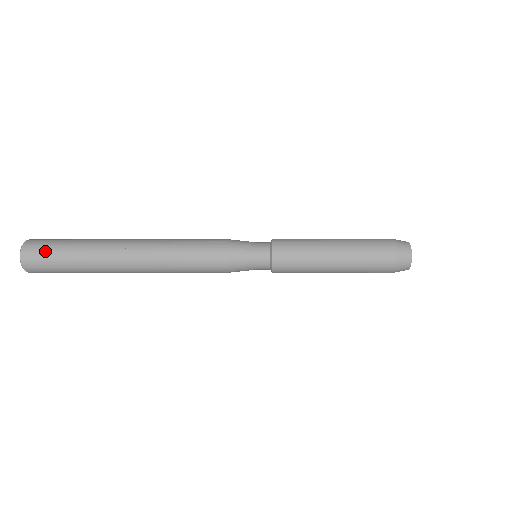
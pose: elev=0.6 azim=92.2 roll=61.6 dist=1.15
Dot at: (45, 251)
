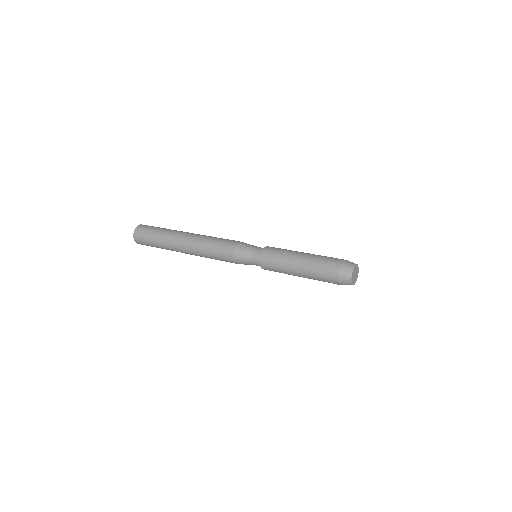
Dot at: (144, 235)
